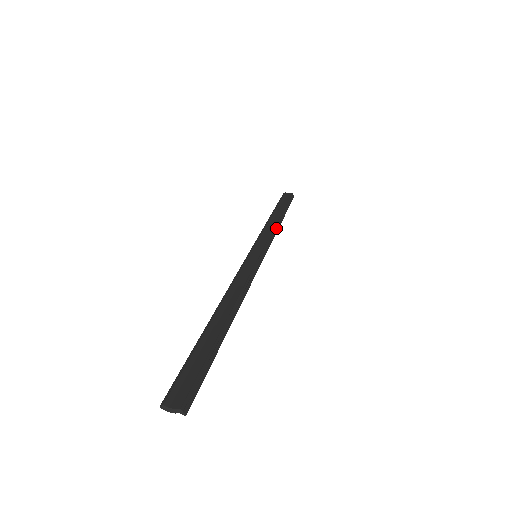
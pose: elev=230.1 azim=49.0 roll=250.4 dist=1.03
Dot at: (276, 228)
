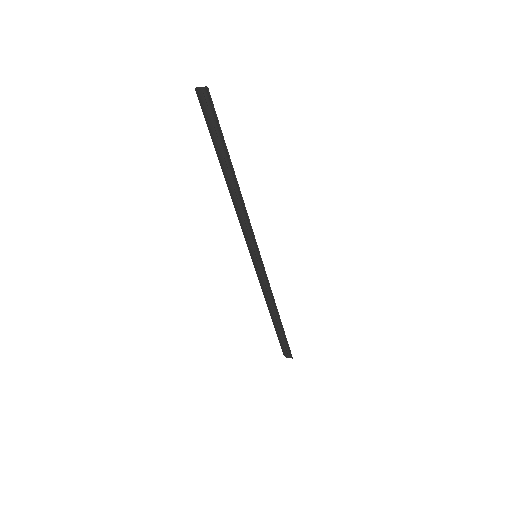
Dot at: (274, 299)
